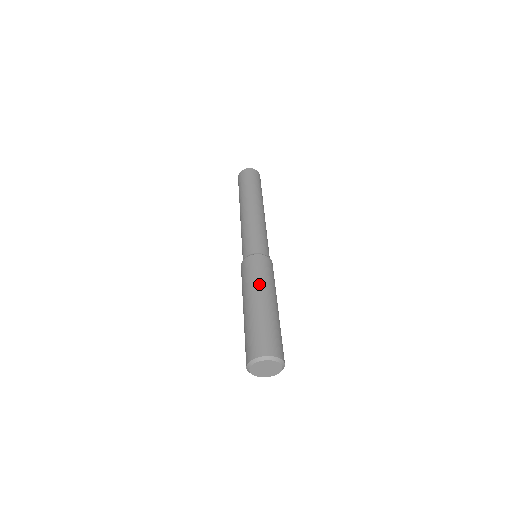
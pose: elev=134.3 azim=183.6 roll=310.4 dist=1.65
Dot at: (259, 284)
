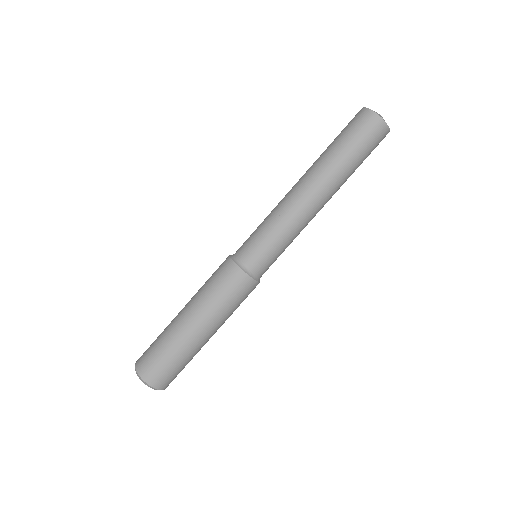
Dot at: (218, 316)
